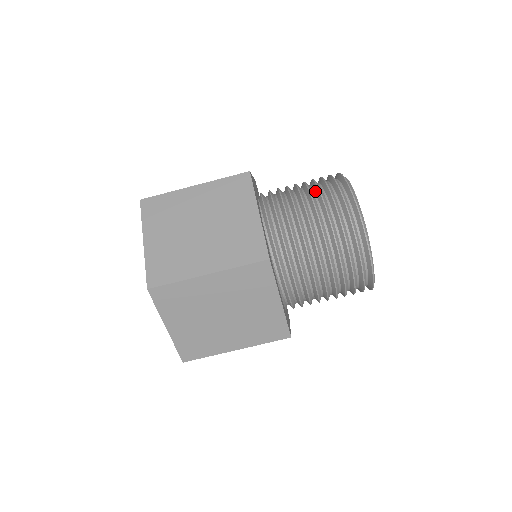
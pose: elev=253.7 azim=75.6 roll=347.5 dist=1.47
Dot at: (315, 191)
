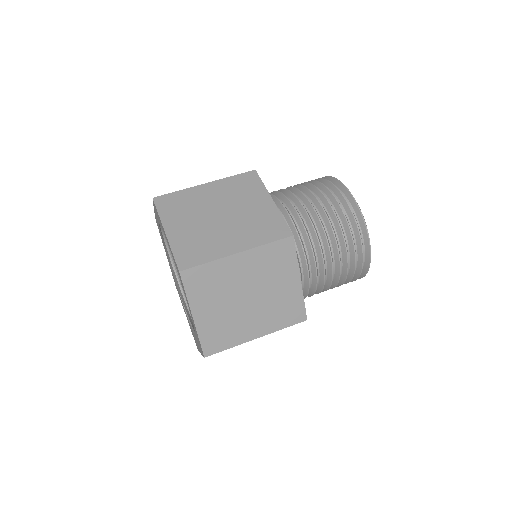
Dot at: (310, 188)
